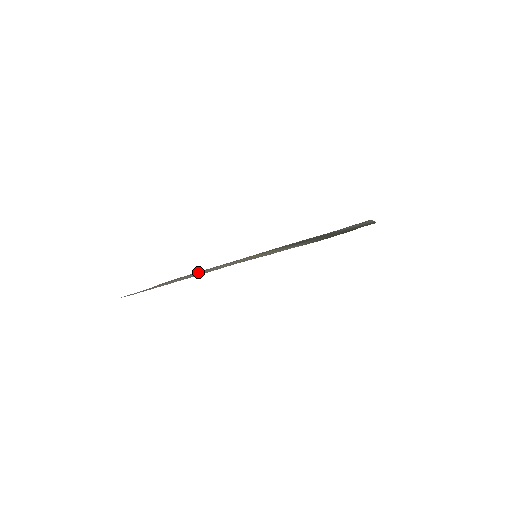
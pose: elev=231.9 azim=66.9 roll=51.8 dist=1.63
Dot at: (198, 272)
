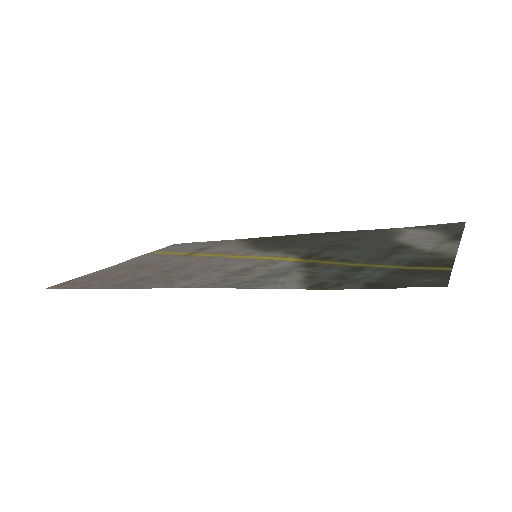
Dot at: (188, 250)
